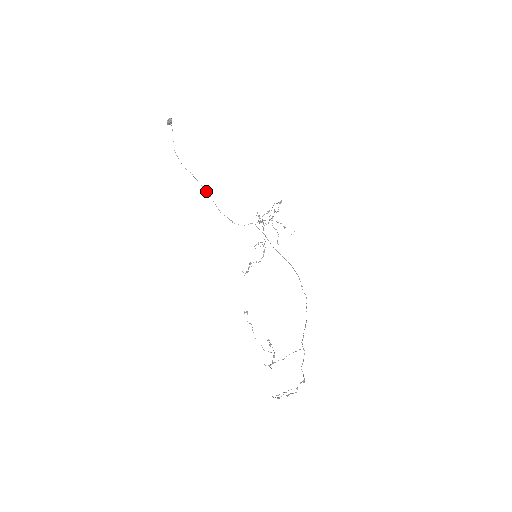
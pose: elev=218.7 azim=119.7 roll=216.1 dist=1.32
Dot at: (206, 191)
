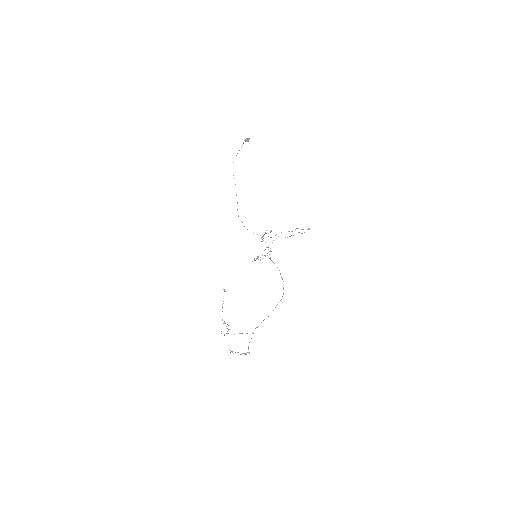
Dot at: occluded
